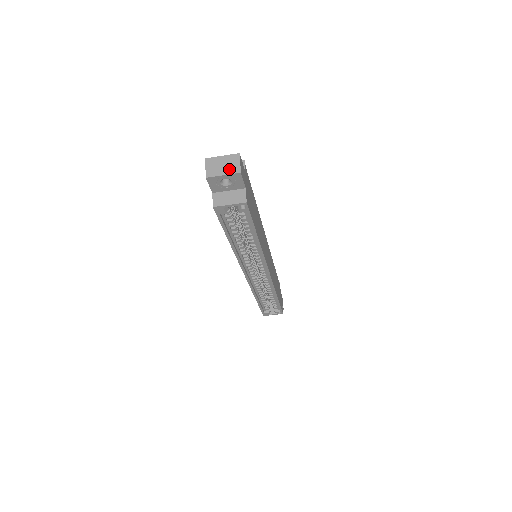
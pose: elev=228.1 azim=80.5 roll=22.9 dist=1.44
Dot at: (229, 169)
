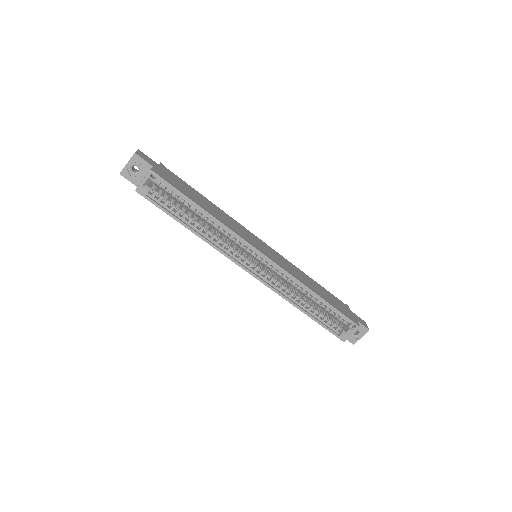
Dot at: (130, 159)
